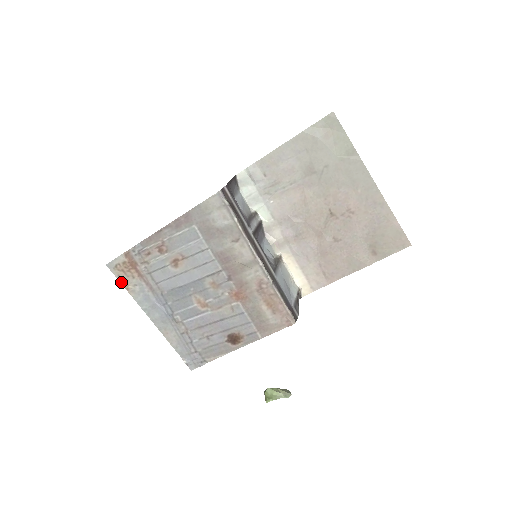
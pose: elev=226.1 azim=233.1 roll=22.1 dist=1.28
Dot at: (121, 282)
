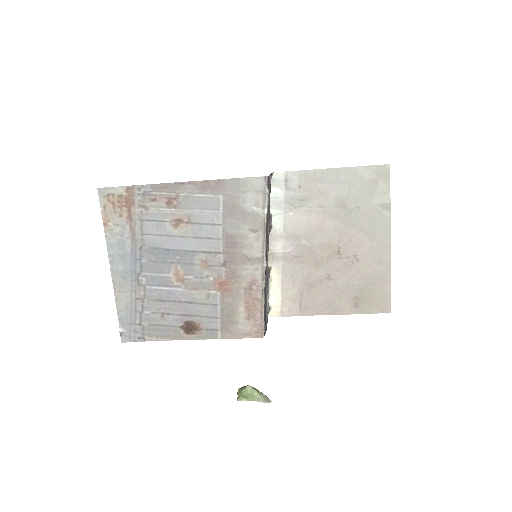
Dot at: (103, 214)
